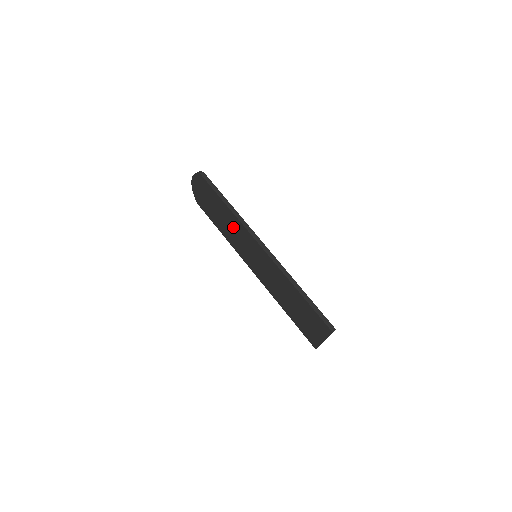
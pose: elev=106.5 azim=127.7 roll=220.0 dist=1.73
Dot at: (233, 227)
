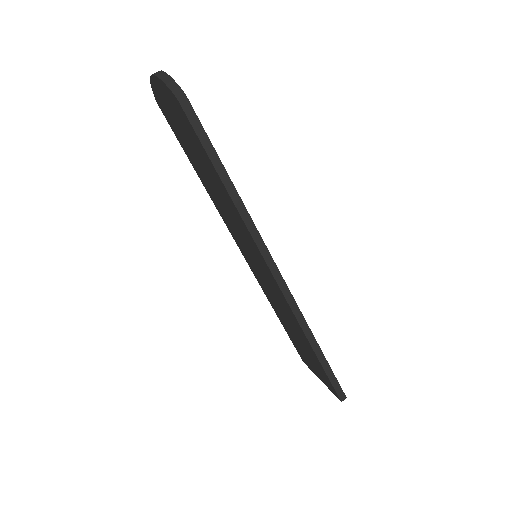
Dot at: (227, 207)
